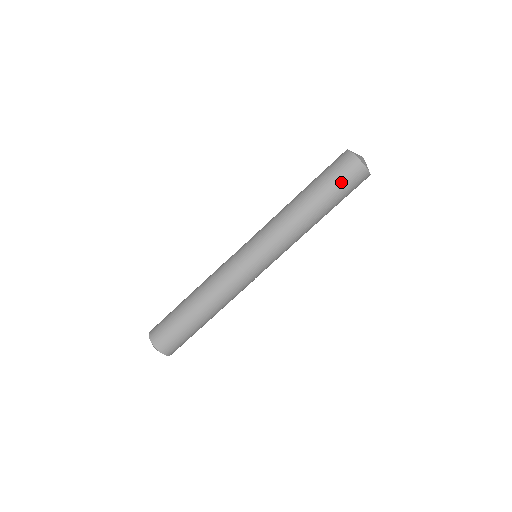
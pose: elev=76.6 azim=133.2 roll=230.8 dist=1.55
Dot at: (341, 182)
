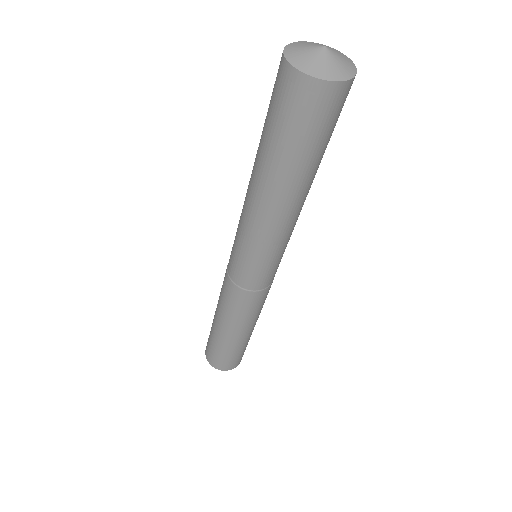
Dot at: (311, 133)
